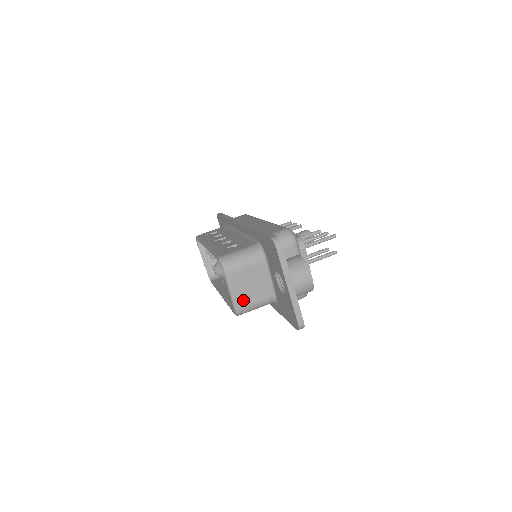
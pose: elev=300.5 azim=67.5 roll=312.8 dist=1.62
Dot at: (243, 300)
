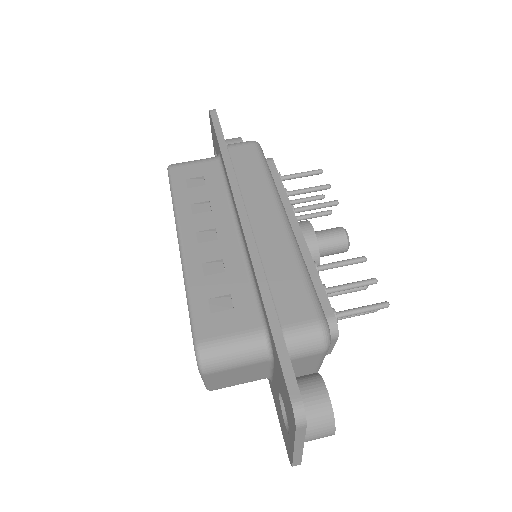
Dot at: (222, 385)
